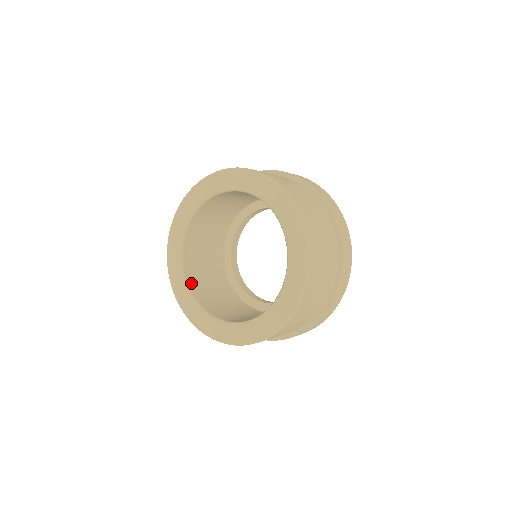
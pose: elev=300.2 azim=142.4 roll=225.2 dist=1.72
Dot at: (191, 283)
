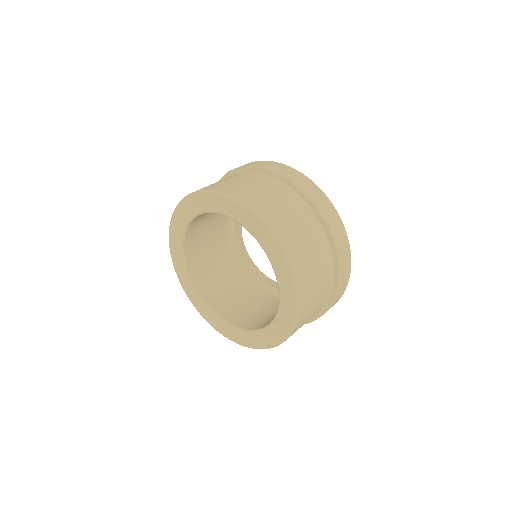
Dot at: (192, 271)
